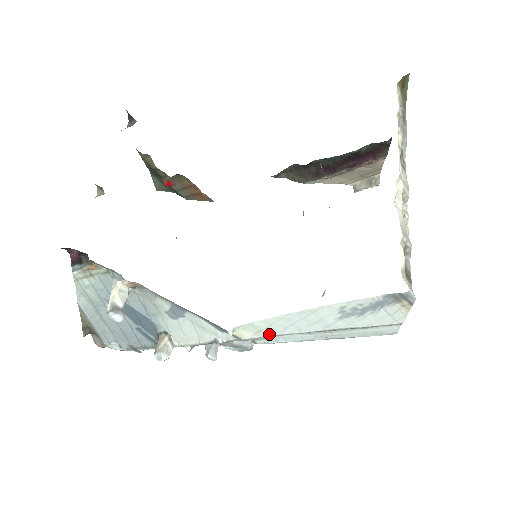
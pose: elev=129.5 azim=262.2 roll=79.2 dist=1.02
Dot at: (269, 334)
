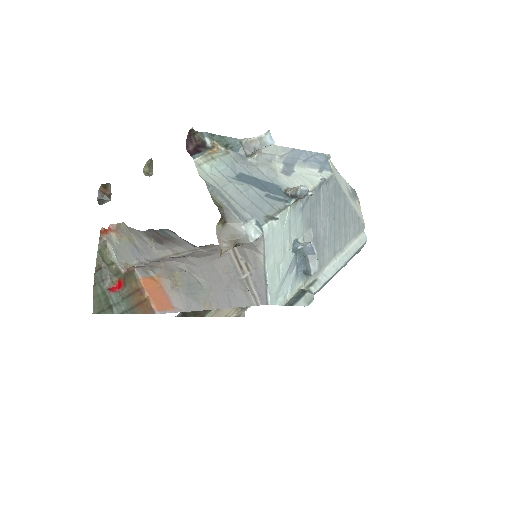
Dot at: (338, 181)
